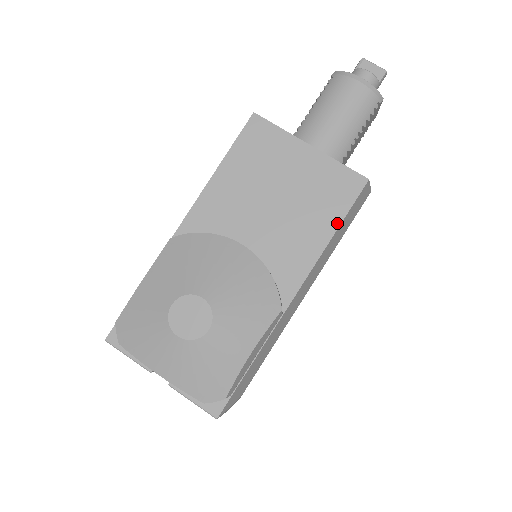
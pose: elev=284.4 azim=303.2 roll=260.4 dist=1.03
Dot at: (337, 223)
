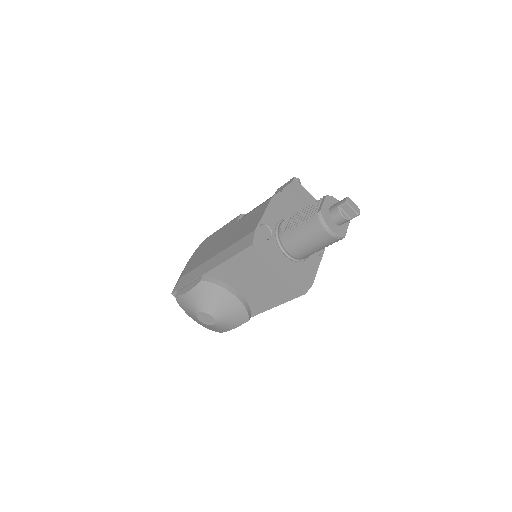
Dot at: (284, 302)
